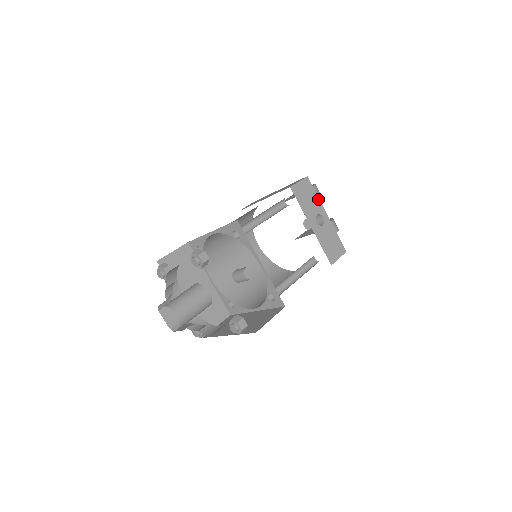
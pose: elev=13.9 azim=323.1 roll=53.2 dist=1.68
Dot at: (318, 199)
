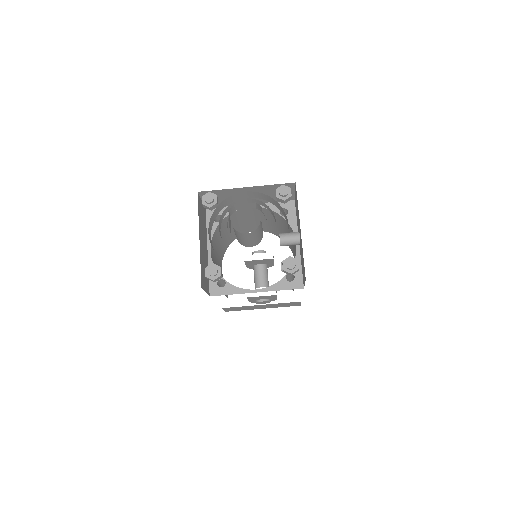
Dot at: occluded
